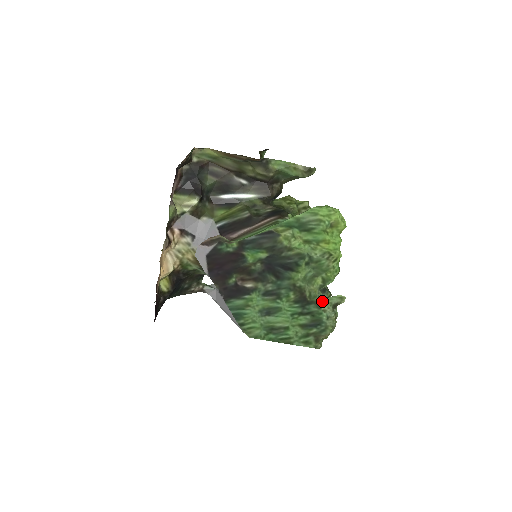
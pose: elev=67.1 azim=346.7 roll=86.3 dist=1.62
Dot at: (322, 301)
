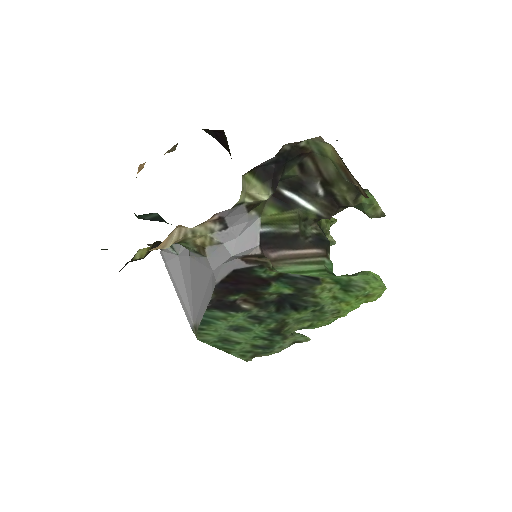
Dot at: (291, 336)
